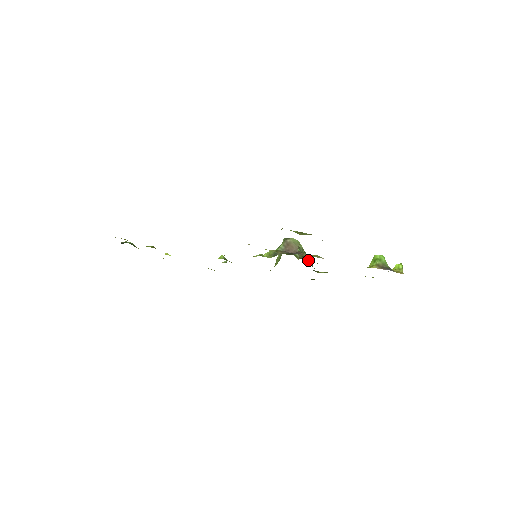
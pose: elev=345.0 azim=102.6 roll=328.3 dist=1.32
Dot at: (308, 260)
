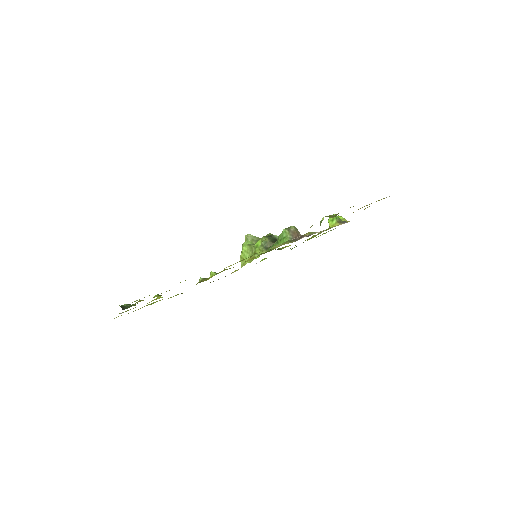
Dot at: occluded
